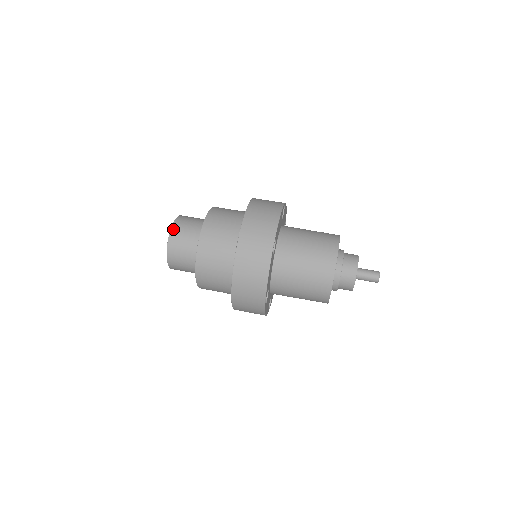
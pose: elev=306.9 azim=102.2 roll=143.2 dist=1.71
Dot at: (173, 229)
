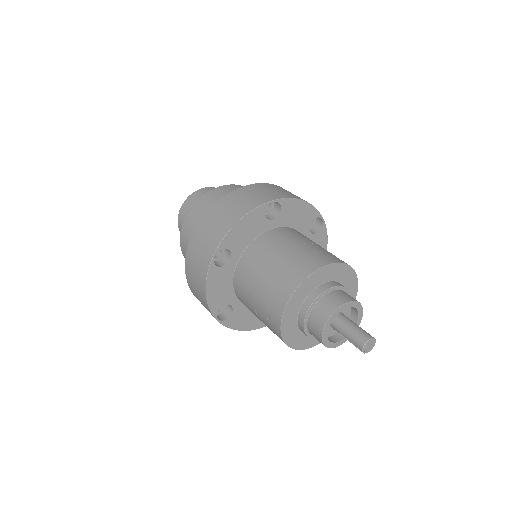
Dot at: (211, 188)
